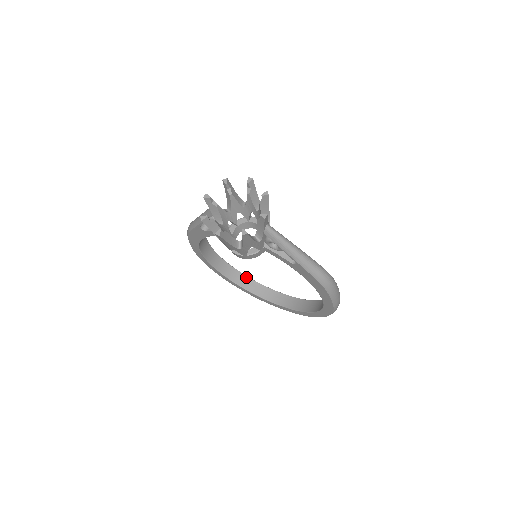
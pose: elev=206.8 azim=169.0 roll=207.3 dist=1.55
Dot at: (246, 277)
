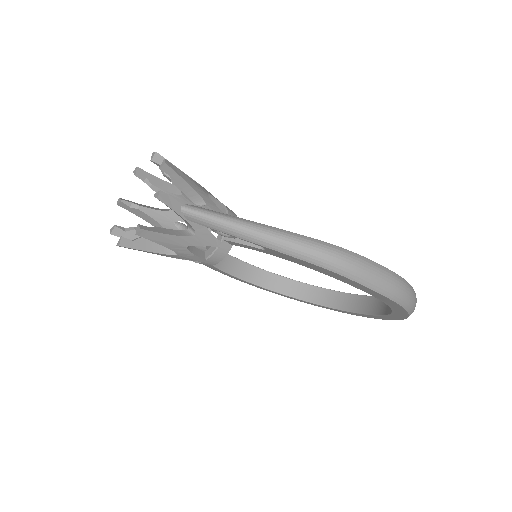
Dot at: (313, 287)
